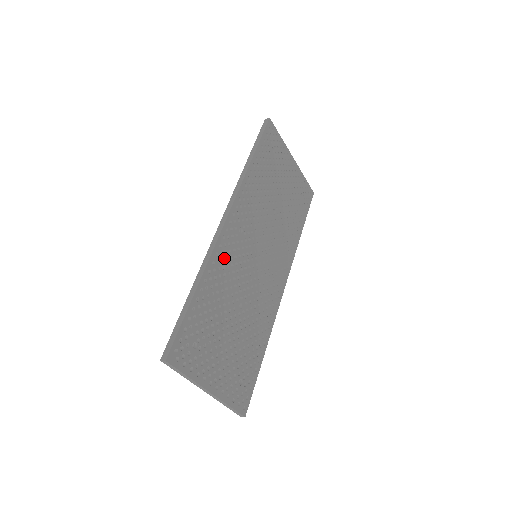
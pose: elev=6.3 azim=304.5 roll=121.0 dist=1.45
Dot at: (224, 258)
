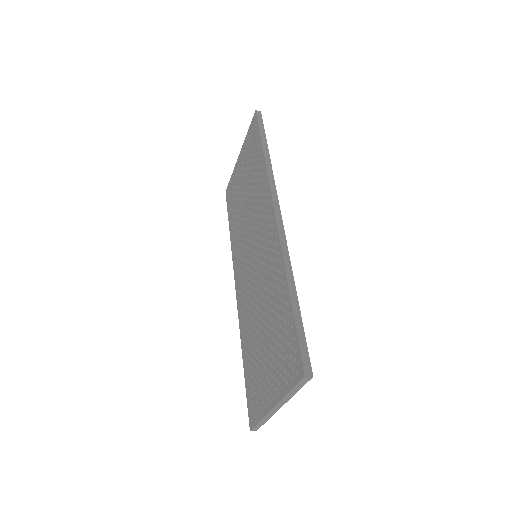
Dot at: occluded
